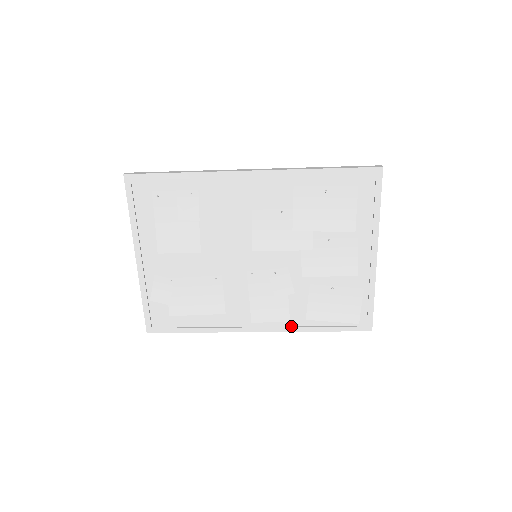
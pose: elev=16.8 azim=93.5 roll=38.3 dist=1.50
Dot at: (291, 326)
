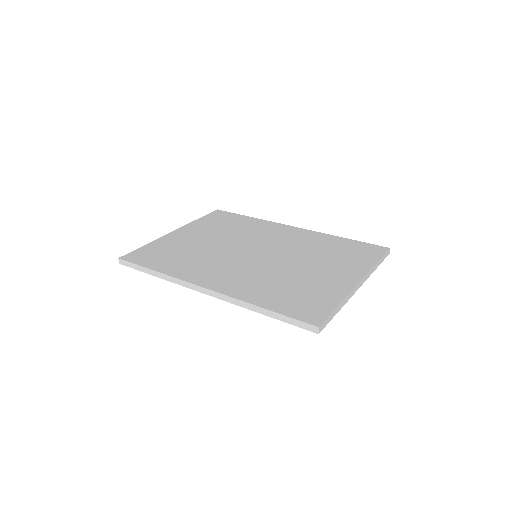
Dot at: occluded
